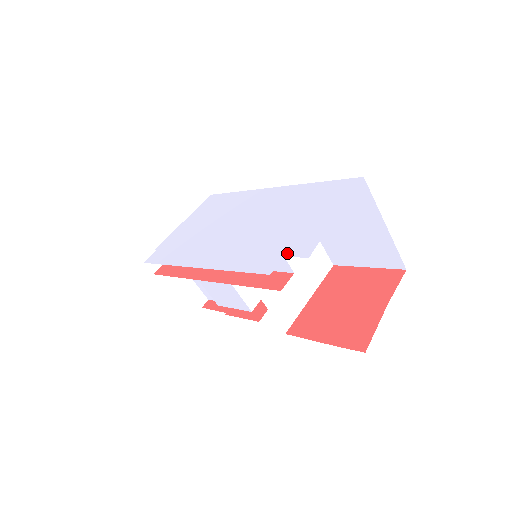
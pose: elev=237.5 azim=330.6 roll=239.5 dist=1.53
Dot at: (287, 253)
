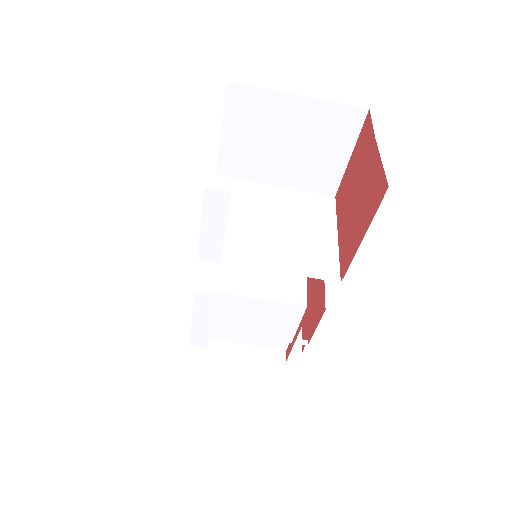
Dot at: occluded
